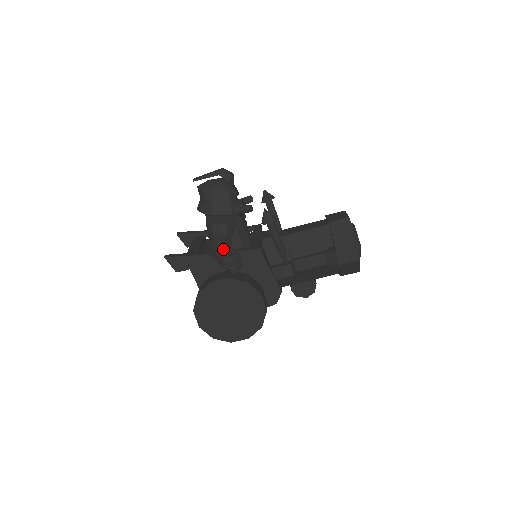
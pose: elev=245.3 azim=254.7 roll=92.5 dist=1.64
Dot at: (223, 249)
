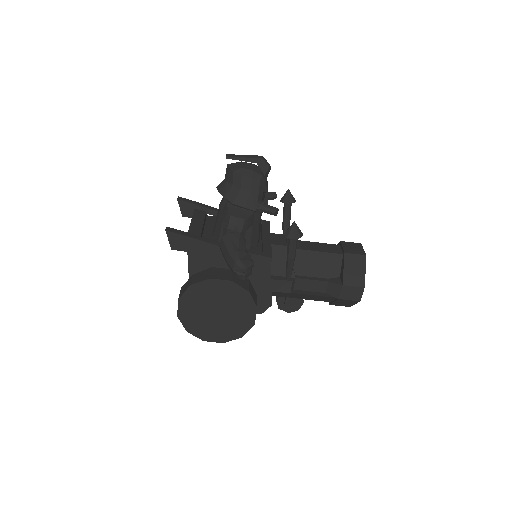
Dot at: (238, 250)
